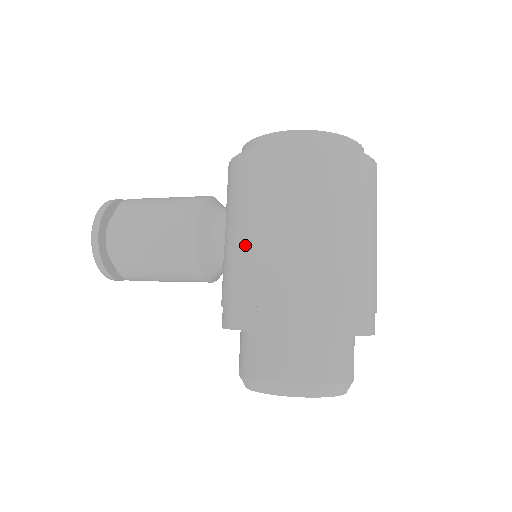
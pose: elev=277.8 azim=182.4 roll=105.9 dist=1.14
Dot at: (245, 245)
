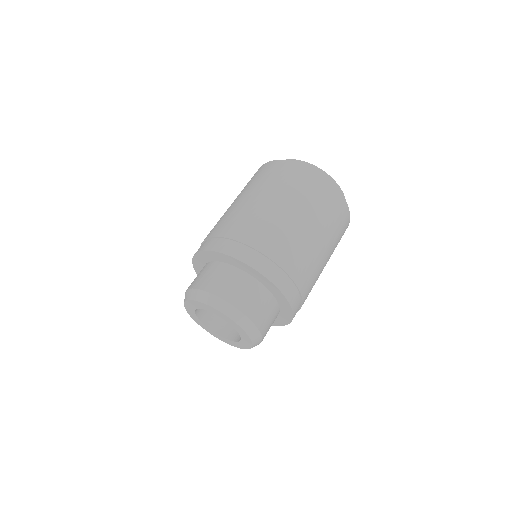
Dot at: occluded
